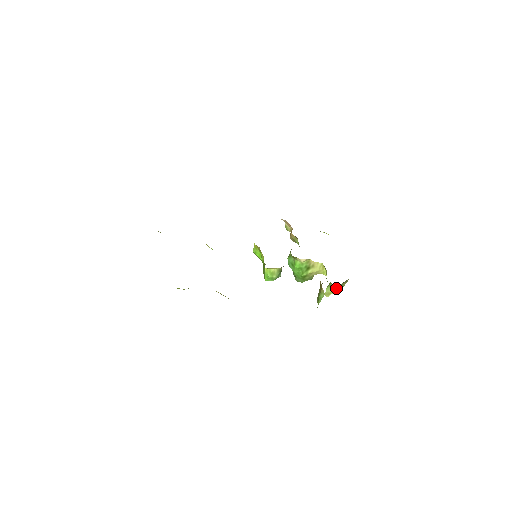
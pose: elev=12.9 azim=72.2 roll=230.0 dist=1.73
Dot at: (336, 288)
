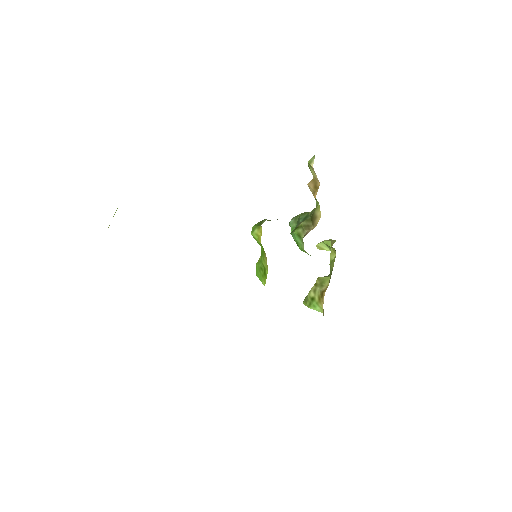
Dot at: occluded
